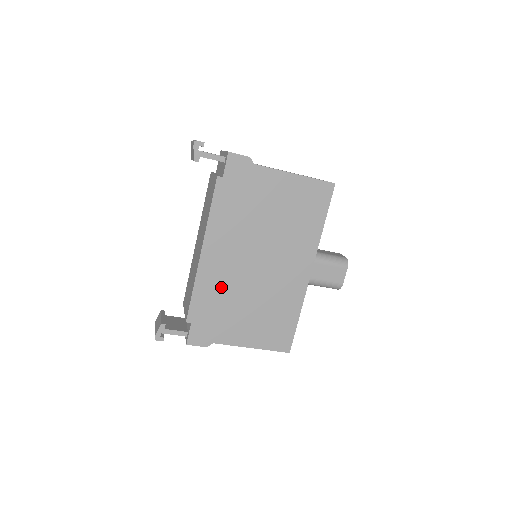
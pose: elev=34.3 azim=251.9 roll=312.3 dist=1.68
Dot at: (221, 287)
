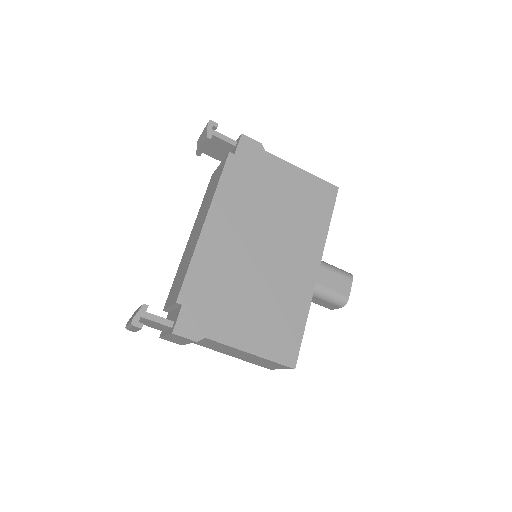
Dot at: (222, 267)
